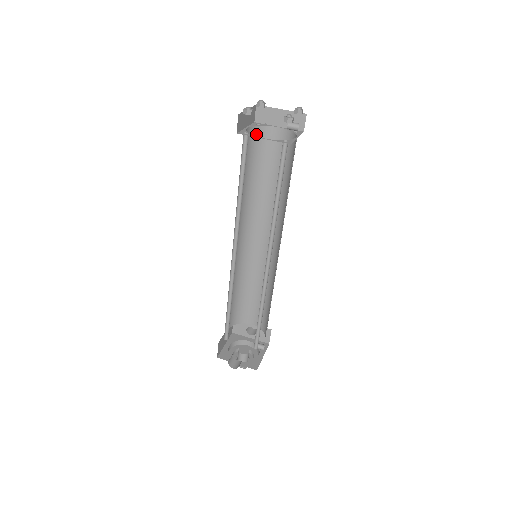
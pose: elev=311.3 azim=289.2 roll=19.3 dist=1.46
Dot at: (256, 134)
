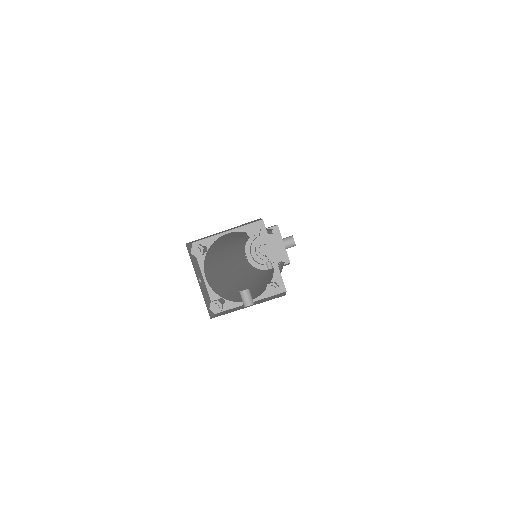
Dot at: occluded
